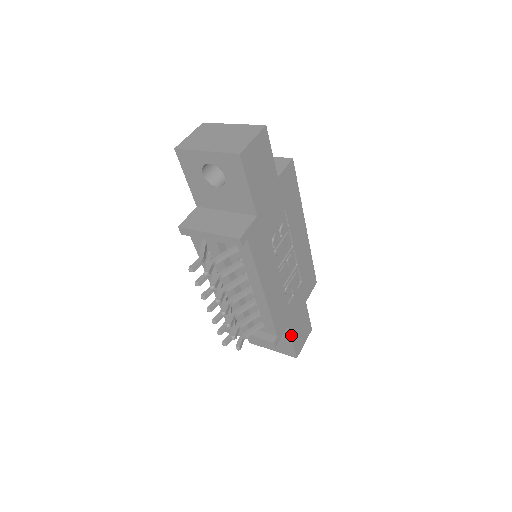
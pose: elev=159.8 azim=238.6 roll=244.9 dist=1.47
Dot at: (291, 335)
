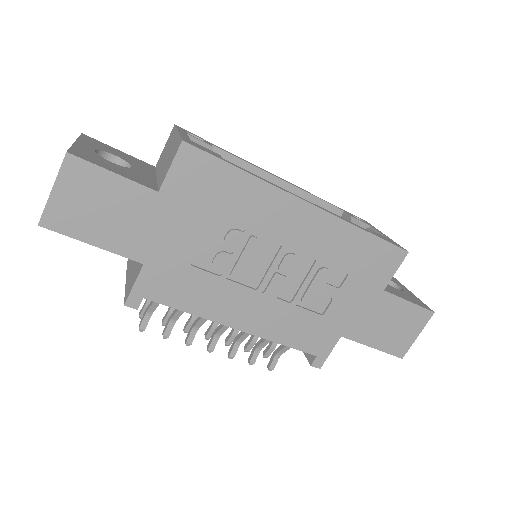
Dot at: (362, 341)
